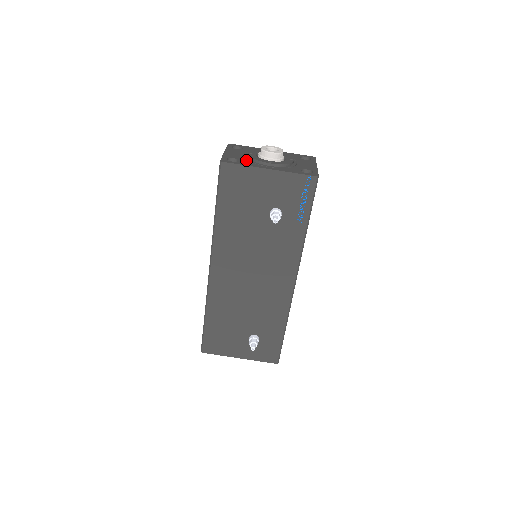
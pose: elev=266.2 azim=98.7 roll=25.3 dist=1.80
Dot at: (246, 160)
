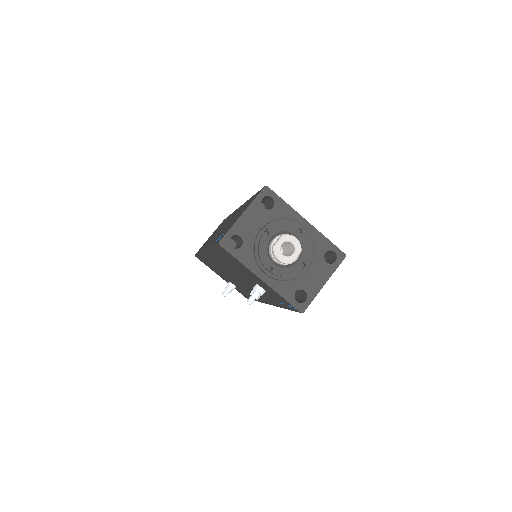
Dot at: (251, 247)
